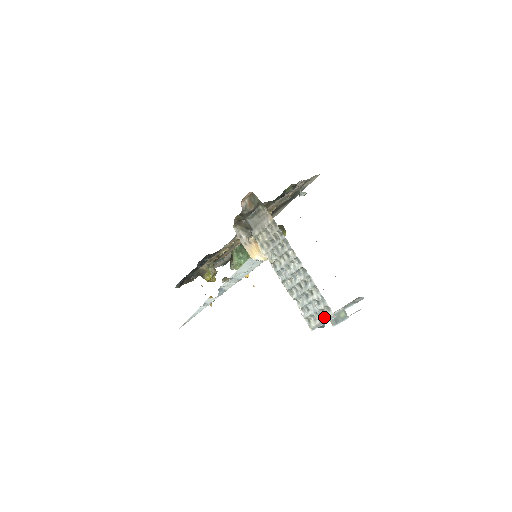
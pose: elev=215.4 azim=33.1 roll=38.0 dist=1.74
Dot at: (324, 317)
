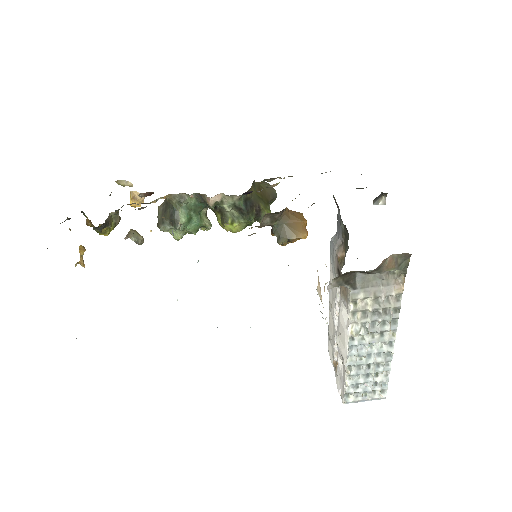
Dot at: (372, 397)
